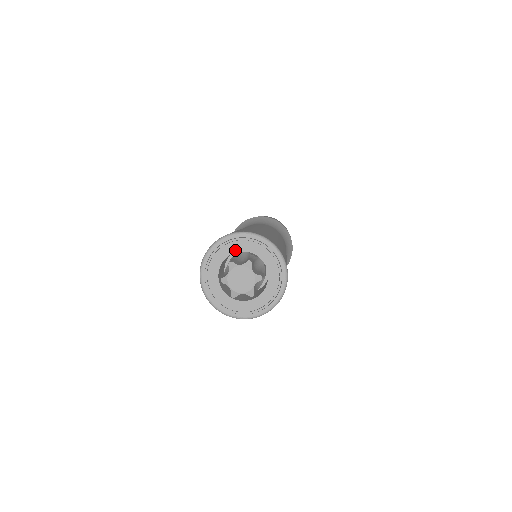
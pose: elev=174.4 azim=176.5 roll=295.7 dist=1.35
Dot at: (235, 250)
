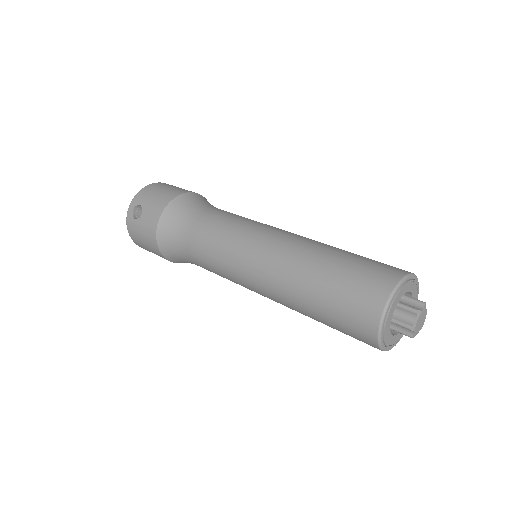
Dot at: (403, 294)
